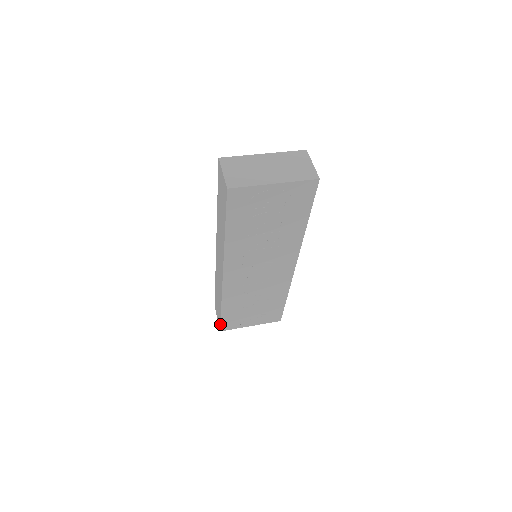
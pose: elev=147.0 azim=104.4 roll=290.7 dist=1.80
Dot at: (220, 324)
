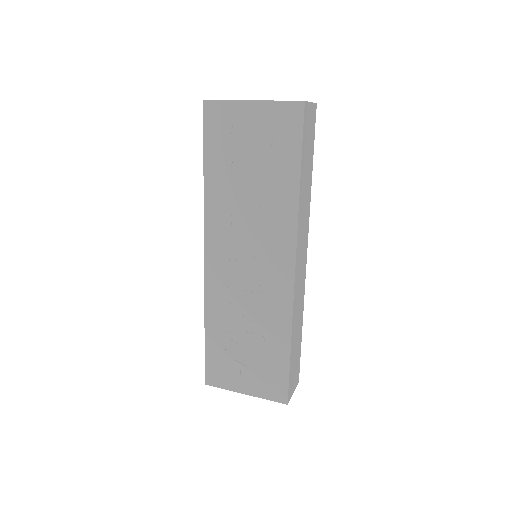
Dot at: (205, 366)
